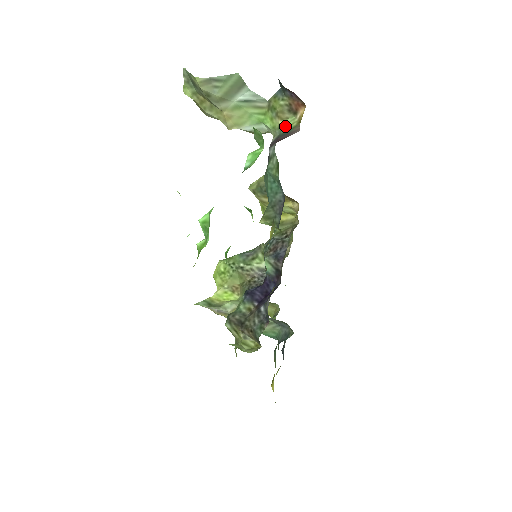
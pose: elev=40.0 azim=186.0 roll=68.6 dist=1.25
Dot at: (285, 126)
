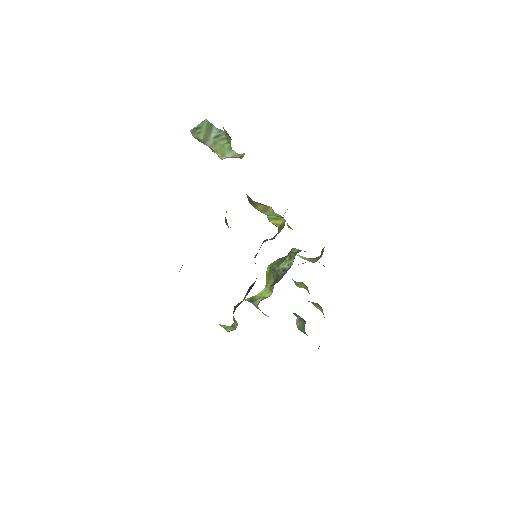
Dot at: occluded
